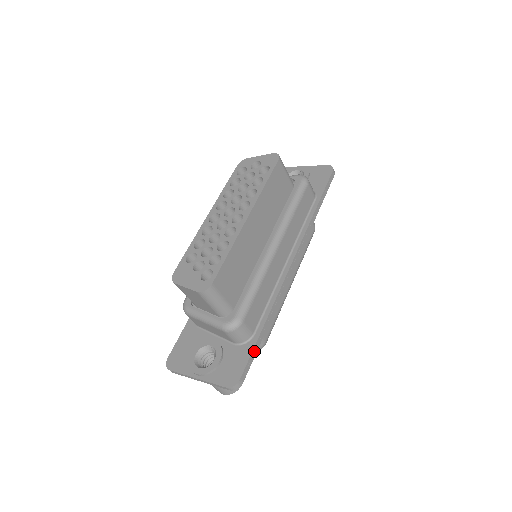
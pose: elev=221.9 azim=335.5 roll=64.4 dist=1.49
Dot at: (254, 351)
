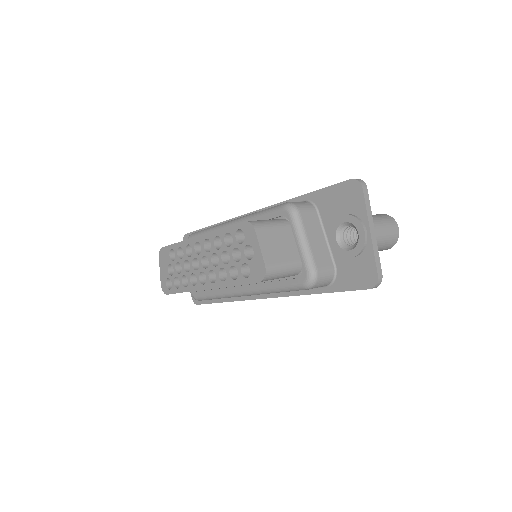
Dot at: occluded
